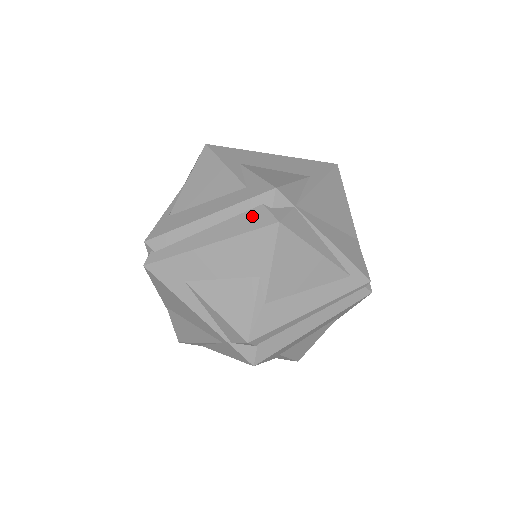
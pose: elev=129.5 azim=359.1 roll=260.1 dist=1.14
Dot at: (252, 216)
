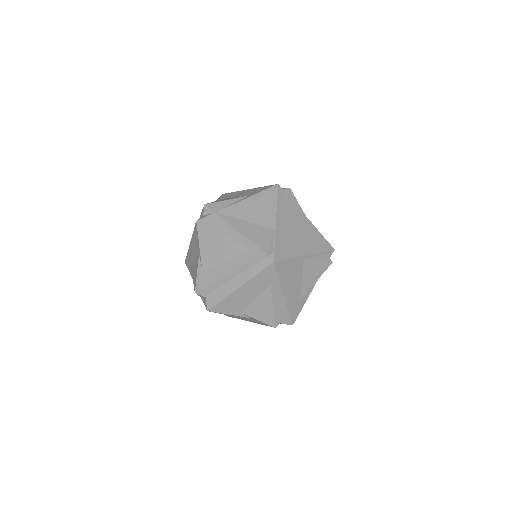
Dot at: occluded
